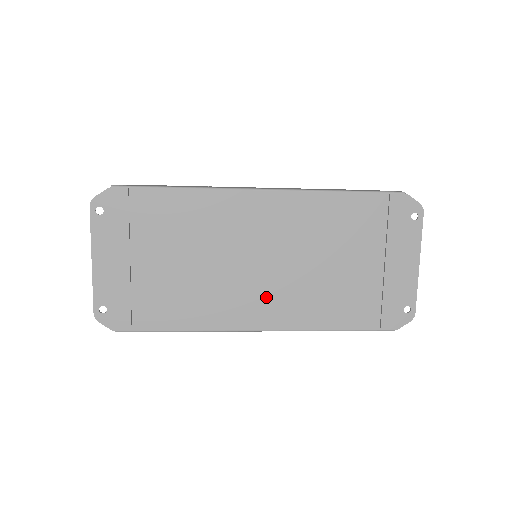
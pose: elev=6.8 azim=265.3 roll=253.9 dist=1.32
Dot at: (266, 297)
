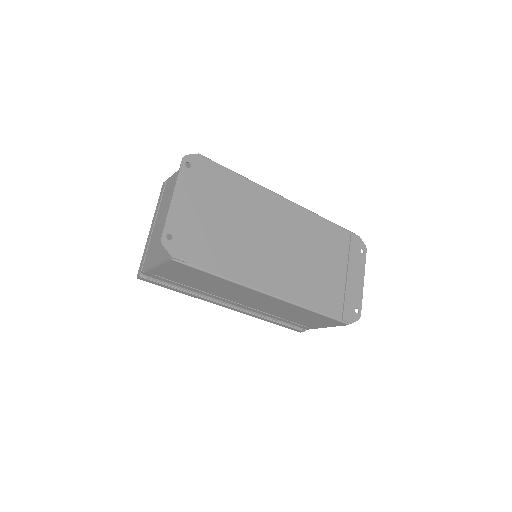
Dot at: (280, 271)
